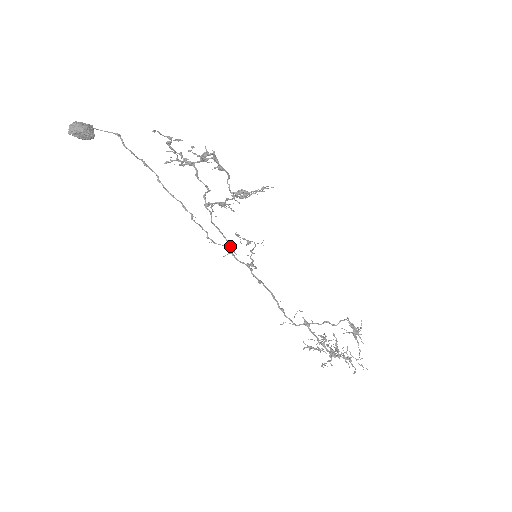
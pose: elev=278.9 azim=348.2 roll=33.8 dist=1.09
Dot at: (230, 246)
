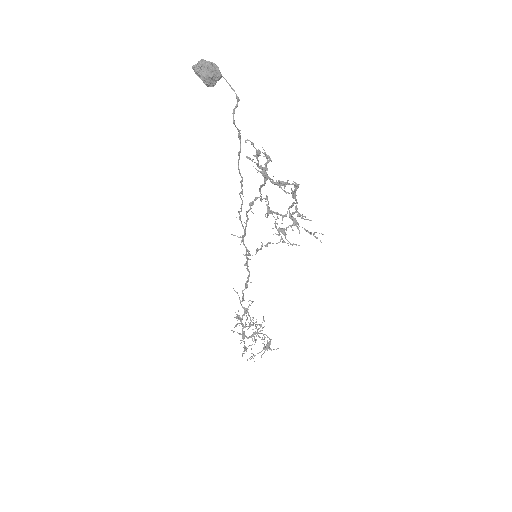
Dot at: (244, 234)
